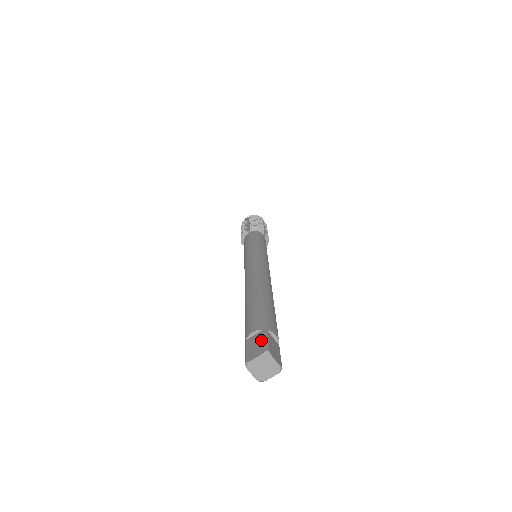
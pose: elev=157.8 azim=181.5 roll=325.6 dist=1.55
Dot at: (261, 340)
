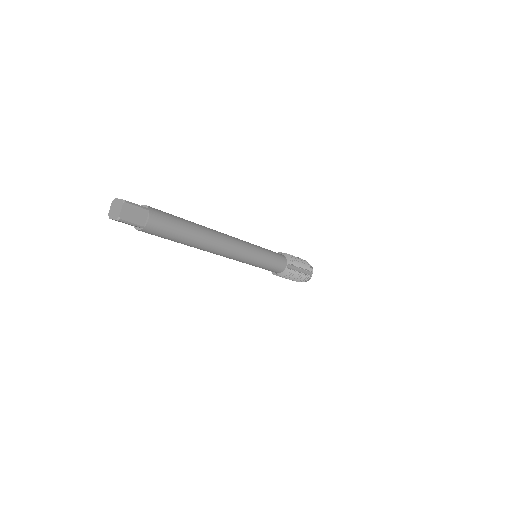
Dot at: (137, 204)
